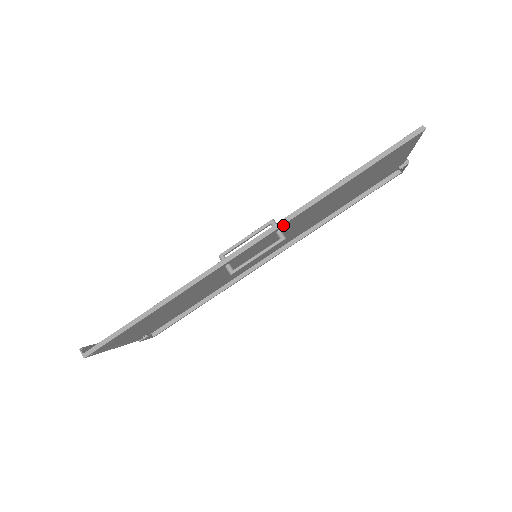
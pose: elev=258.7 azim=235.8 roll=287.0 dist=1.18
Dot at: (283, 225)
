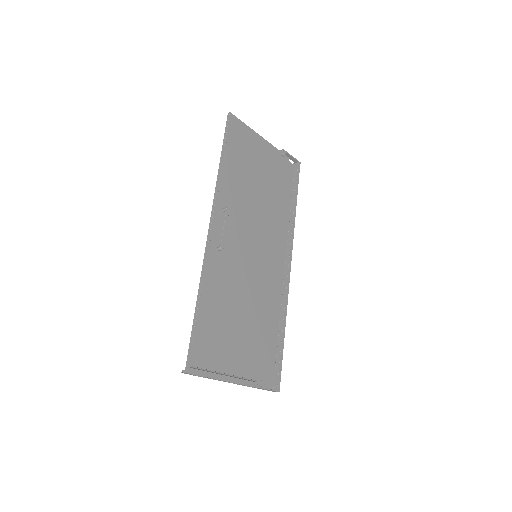
Dot at: (219, 204)
